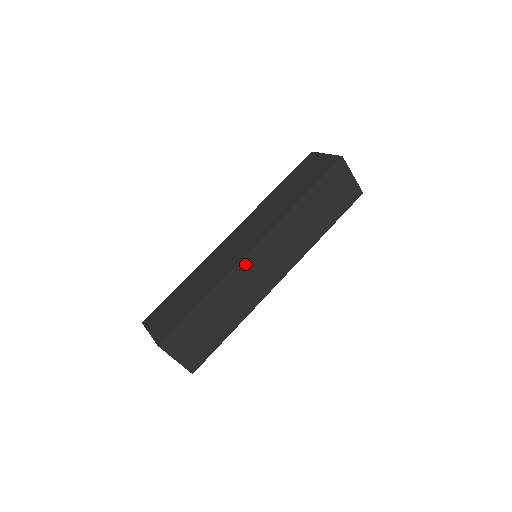
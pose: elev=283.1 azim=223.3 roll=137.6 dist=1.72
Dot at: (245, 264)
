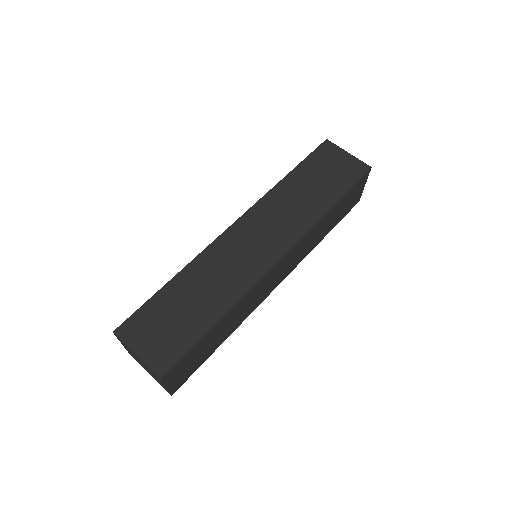
Dot at: (265, 277)
